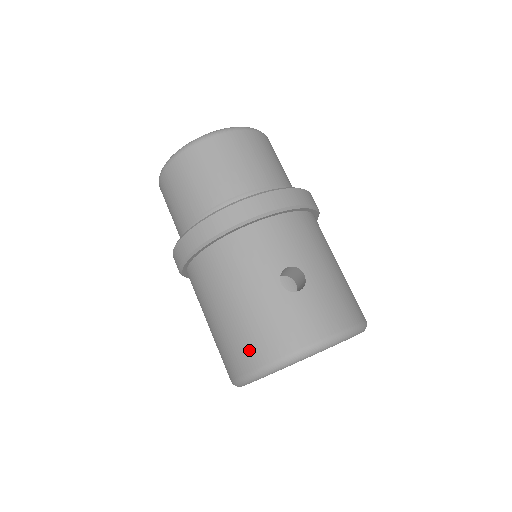
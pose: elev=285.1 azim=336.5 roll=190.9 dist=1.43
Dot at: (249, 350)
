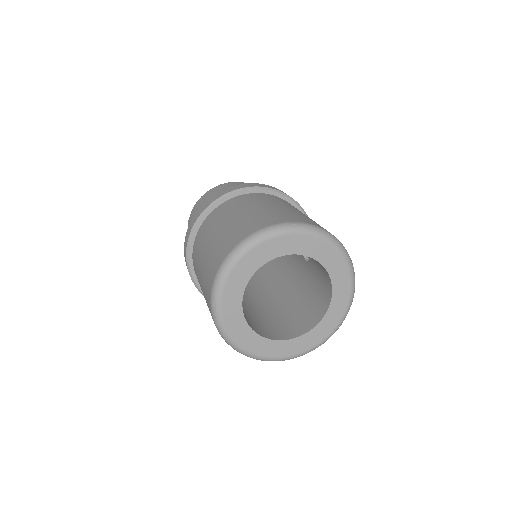
Dot at: (300, 218)
